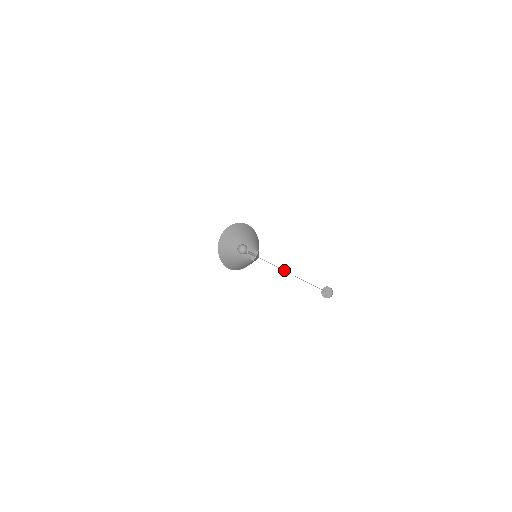
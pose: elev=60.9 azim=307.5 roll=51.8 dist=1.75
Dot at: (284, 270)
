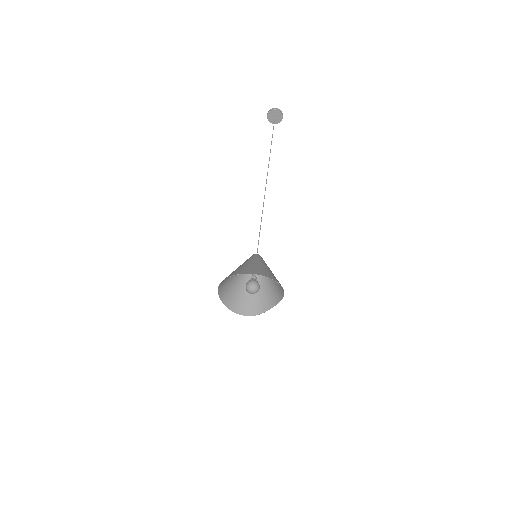
Dot at: occluded
